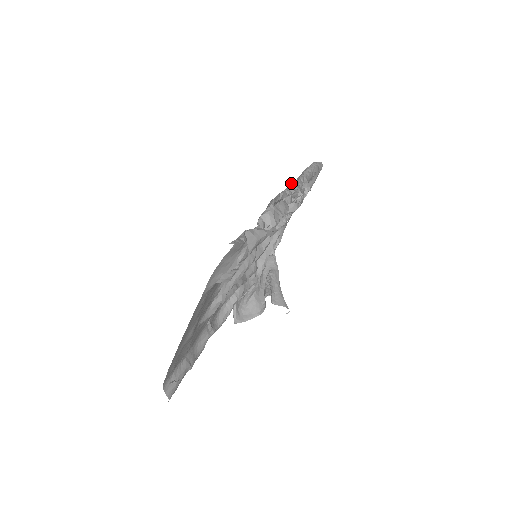
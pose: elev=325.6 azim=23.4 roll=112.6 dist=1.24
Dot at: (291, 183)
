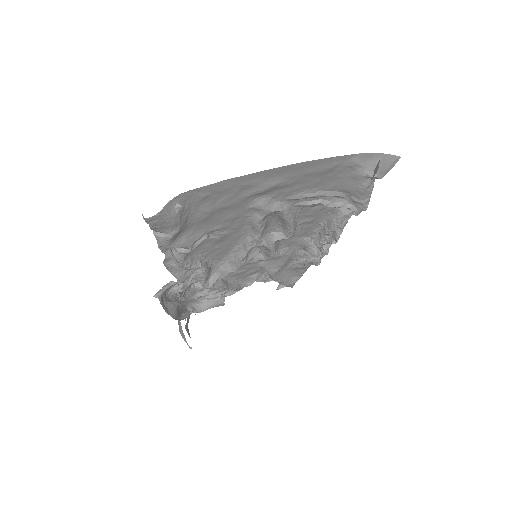
Dot at: occluded
